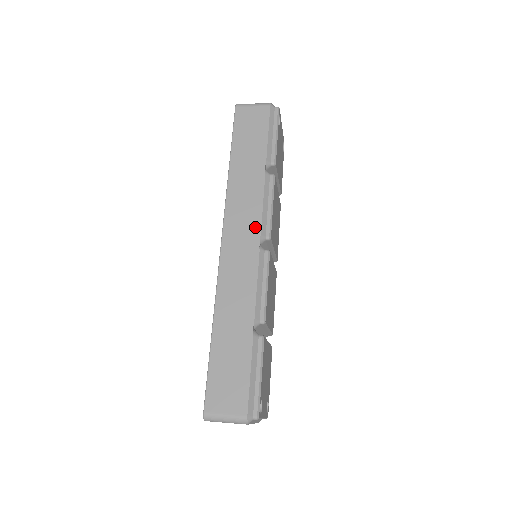
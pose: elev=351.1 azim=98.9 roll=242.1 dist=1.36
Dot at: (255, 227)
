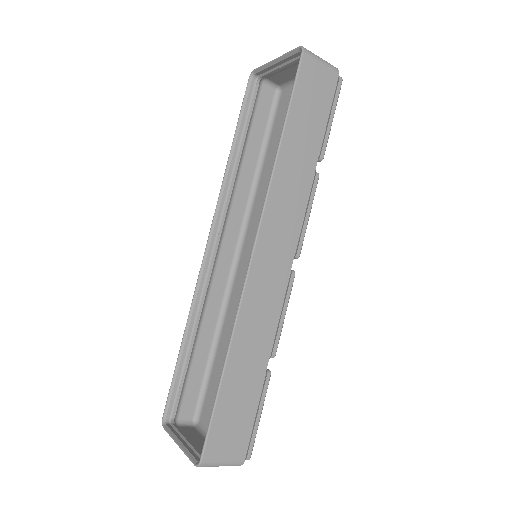
Dot at: (292, 242)
